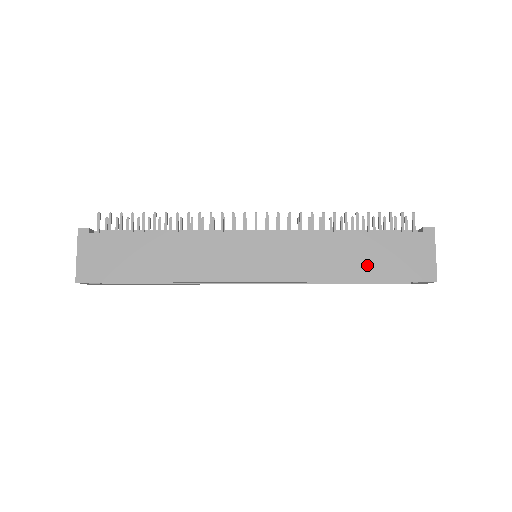
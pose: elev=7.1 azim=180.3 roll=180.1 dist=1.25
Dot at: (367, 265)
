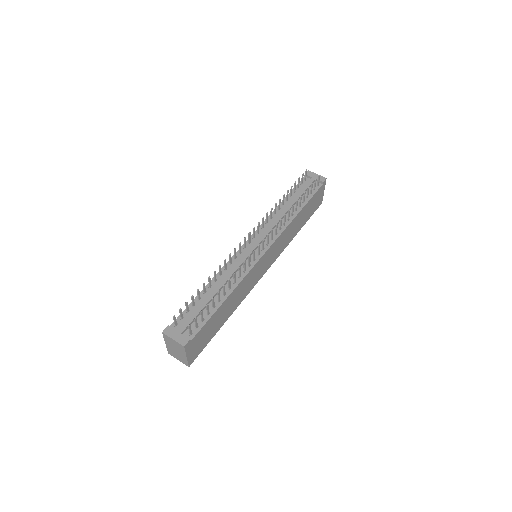
Dot at: (303, 220)
